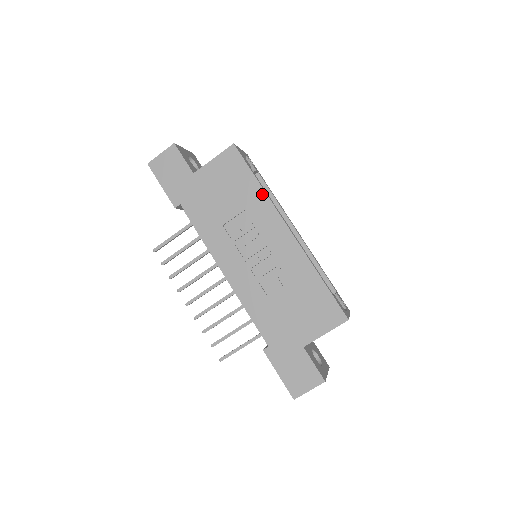
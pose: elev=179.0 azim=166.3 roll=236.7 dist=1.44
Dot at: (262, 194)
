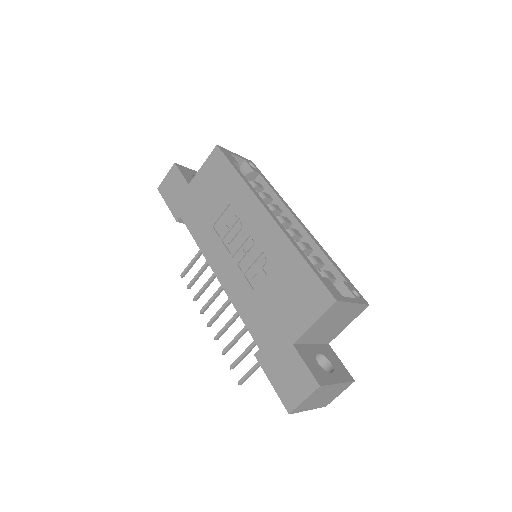
Dot at: (242, 184)
